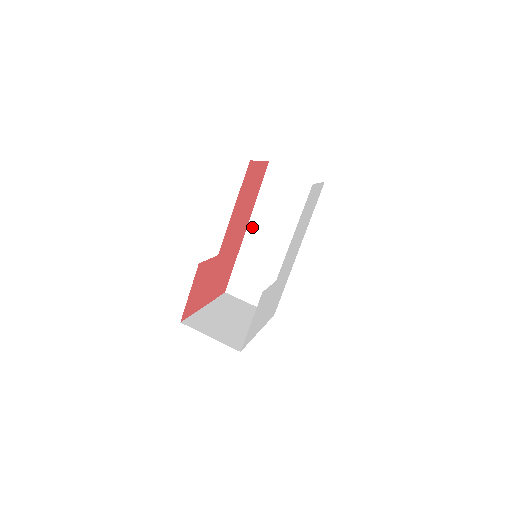
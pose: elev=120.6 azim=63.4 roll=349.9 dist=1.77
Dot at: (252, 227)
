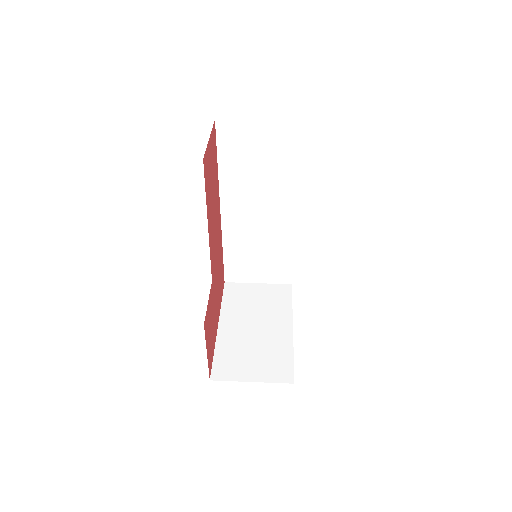
Dot at: (227, 206)
